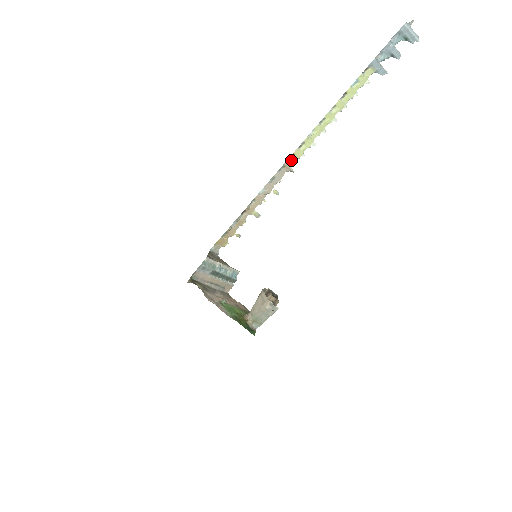
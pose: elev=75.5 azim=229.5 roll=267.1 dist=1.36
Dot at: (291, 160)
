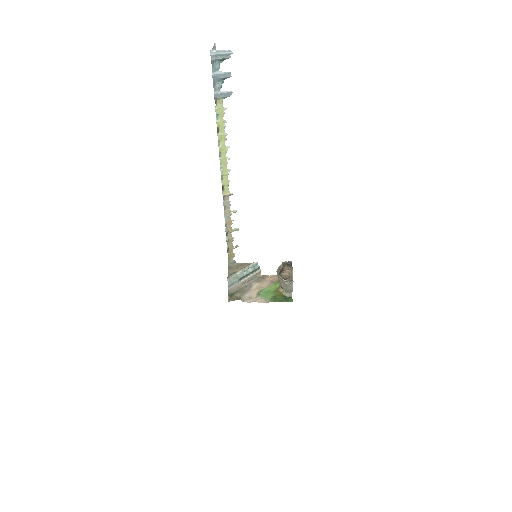
Dot at: (225, 190)
